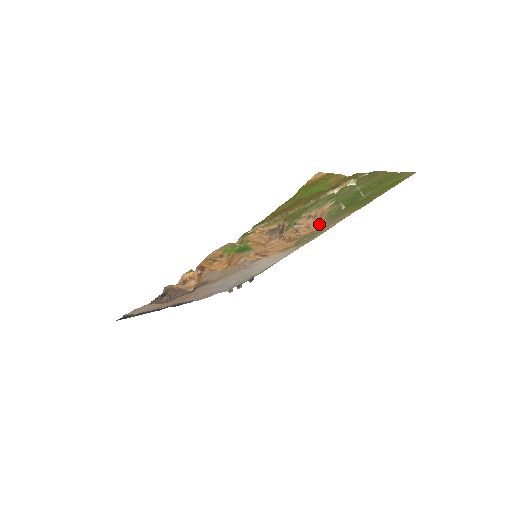
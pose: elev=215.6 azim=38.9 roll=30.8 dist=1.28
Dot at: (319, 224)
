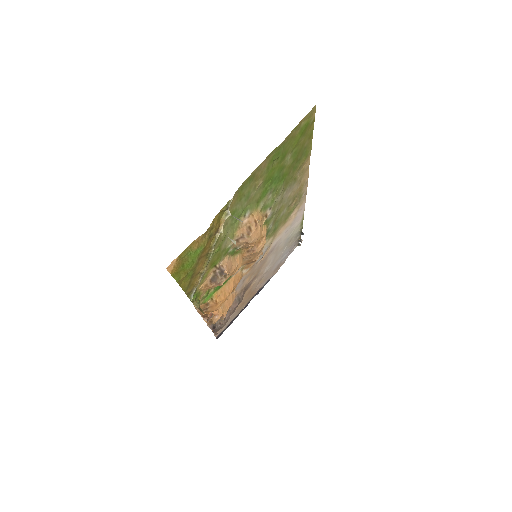
Dot at: (255, 233)
